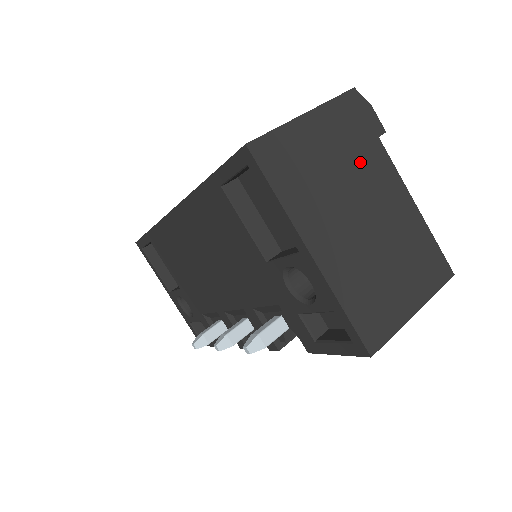
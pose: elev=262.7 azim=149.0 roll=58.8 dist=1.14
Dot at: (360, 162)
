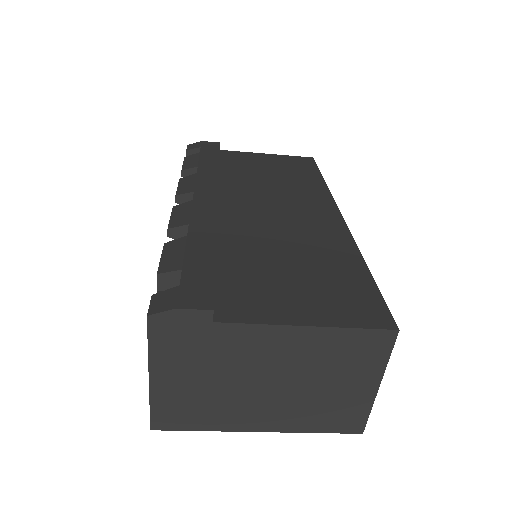
Dot at: (223, 356)
